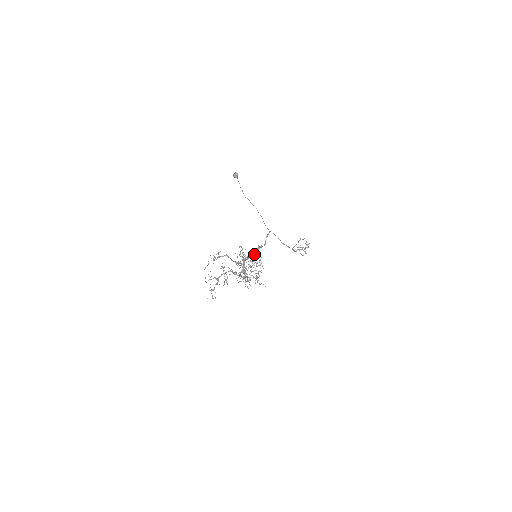
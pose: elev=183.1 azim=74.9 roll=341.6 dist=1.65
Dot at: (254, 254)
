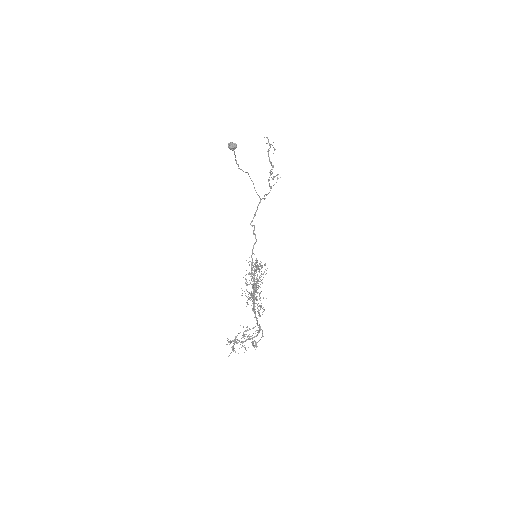
Dot at: occluded
